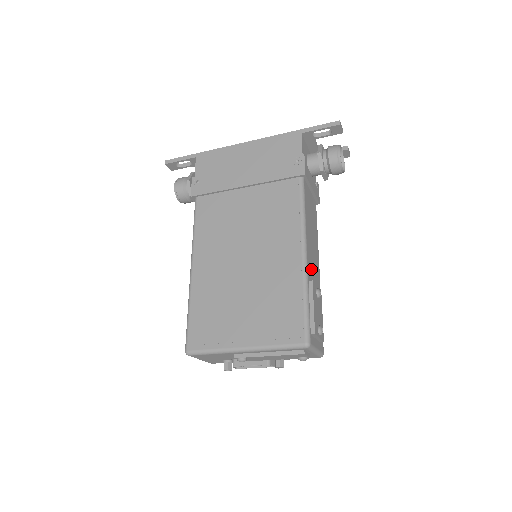
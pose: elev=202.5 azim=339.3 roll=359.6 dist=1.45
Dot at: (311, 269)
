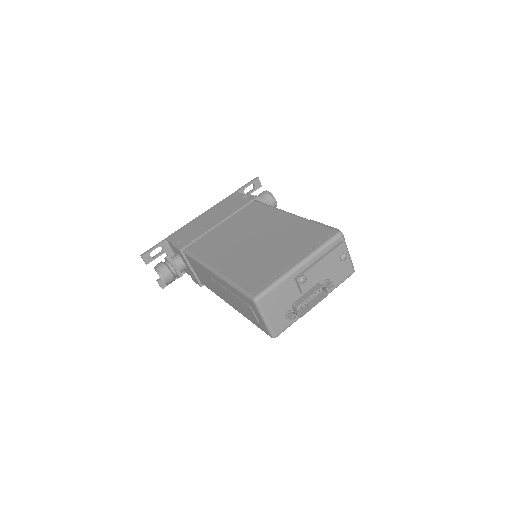
Dot at: occluded
